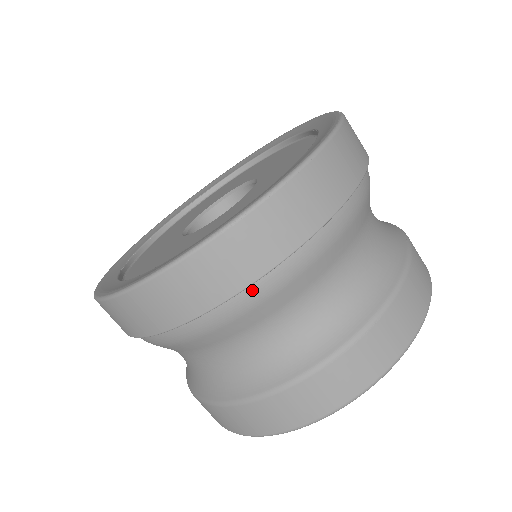
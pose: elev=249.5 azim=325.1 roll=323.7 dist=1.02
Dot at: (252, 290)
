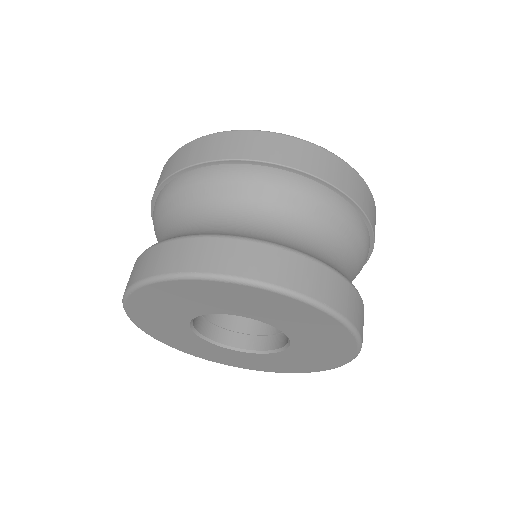
Dot at: (263, 169)
